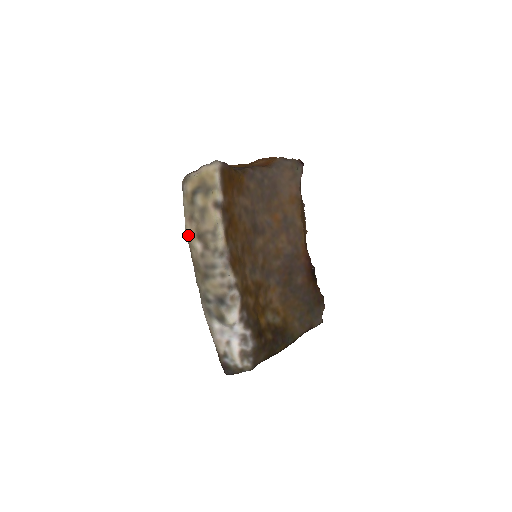
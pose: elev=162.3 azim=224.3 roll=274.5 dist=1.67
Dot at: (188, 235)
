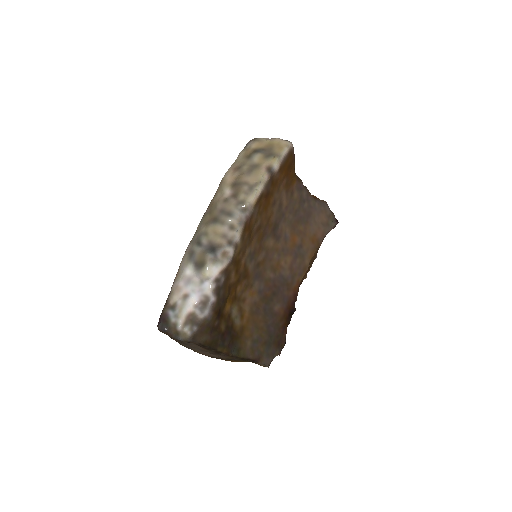
Dot at: (225, 179)
